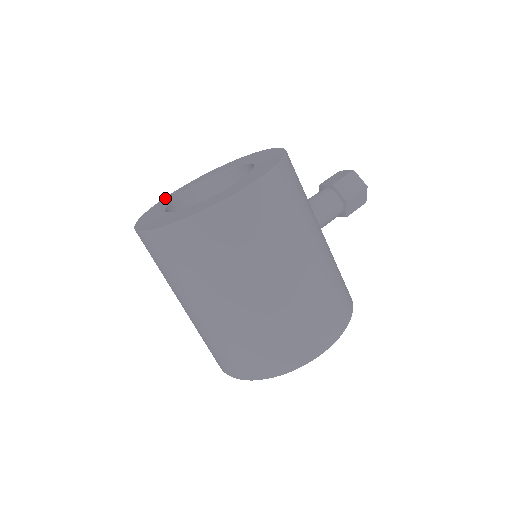
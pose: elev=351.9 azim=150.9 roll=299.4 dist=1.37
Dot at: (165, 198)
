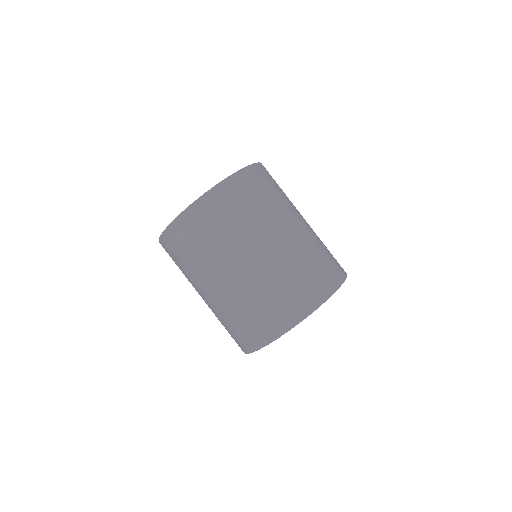
Dot at: occluded
